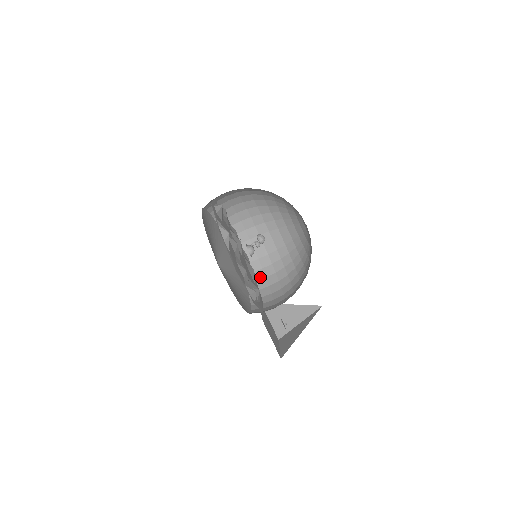
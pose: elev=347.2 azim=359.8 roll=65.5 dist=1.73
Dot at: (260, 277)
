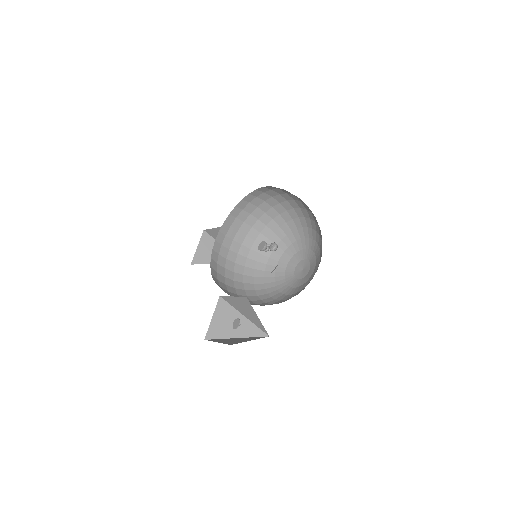
Dot at: (222, 280)
